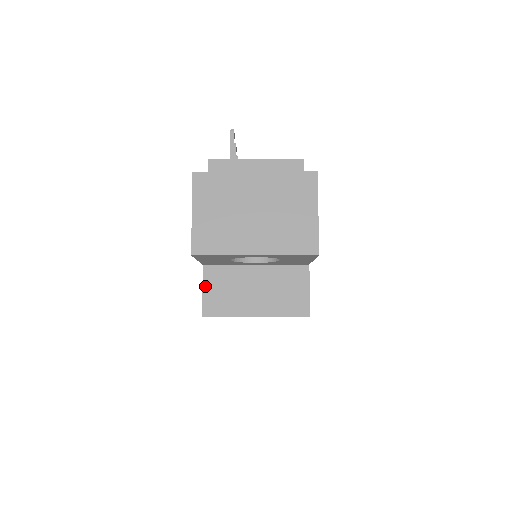
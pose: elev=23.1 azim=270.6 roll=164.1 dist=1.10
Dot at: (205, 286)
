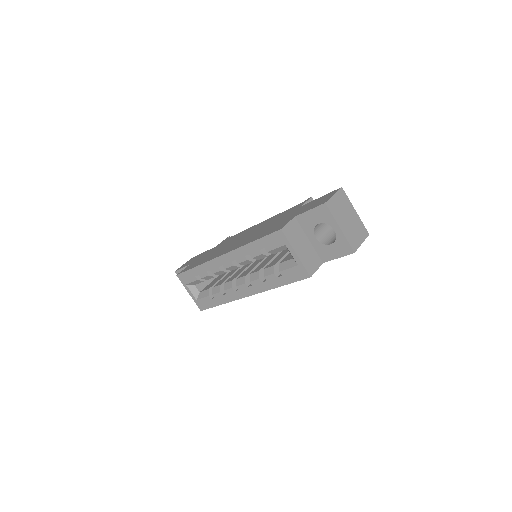
Dot at: (290, 223)
